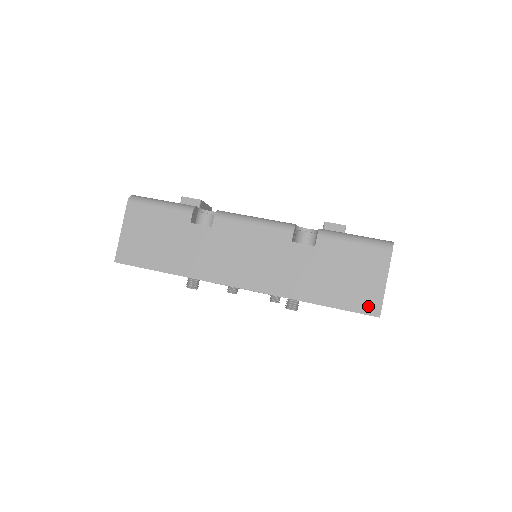
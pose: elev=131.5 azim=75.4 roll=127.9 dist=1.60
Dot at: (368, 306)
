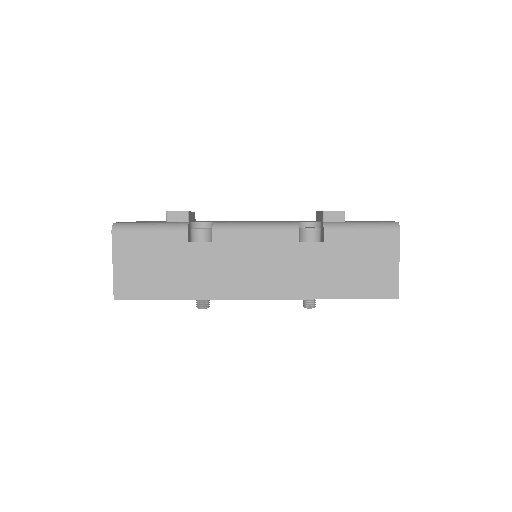
Dot at: (385, 290)
